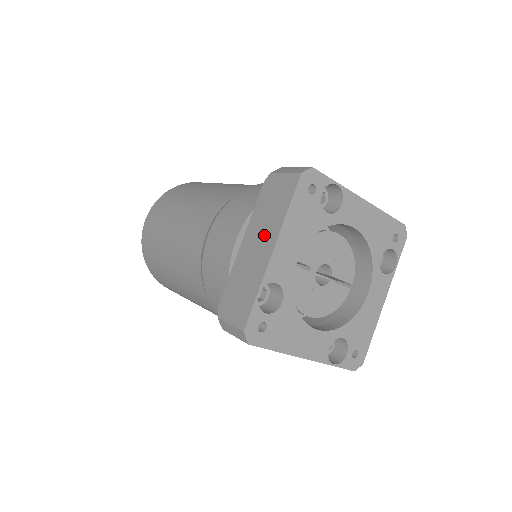
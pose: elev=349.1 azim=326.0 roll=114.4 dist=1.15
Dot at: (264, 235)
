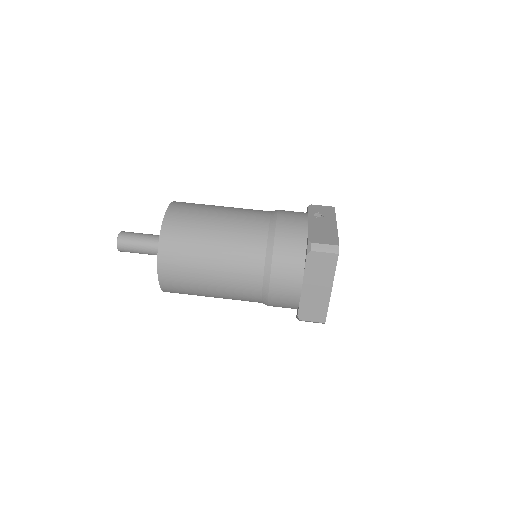
Dot at: (321, 283)
